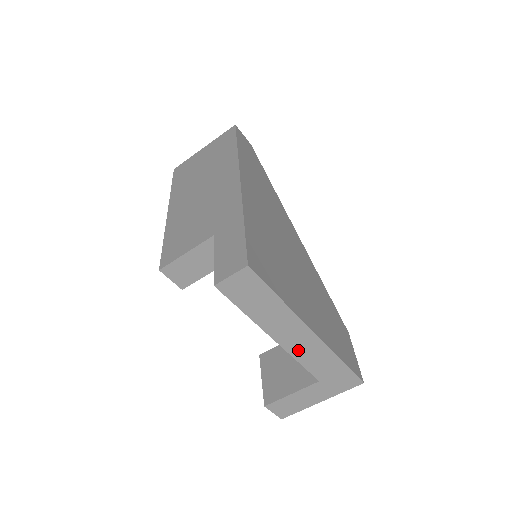
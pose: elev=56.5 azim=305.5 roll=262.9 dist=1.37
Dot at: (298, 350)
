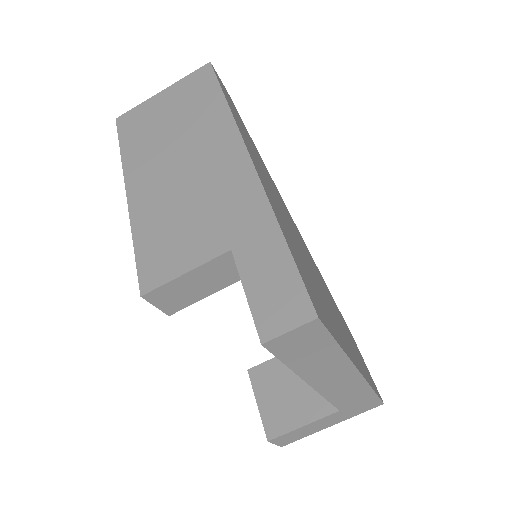
Dot at: (332, 390)
